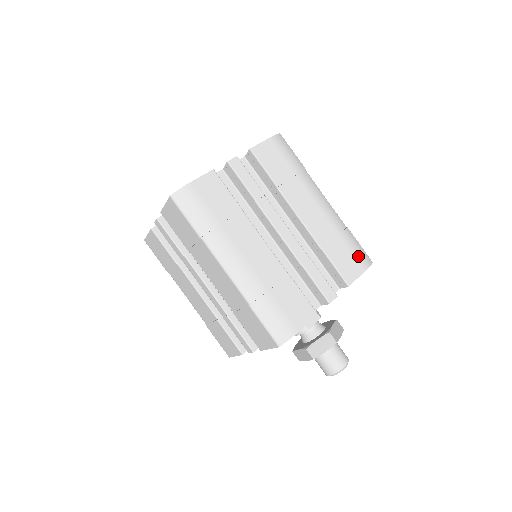
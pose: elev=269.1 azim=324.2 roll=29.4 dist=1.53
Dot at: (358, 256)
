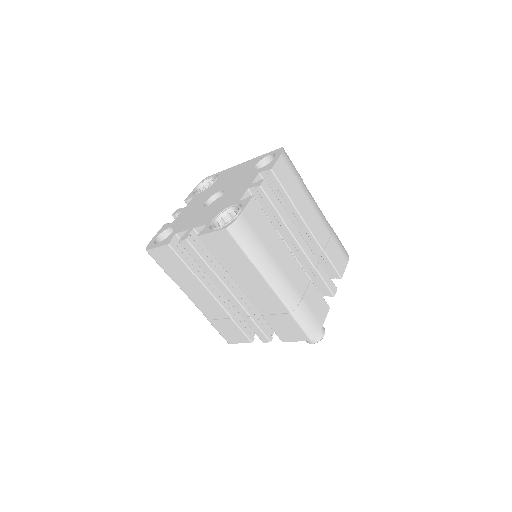
Dot at: (343, 251)
